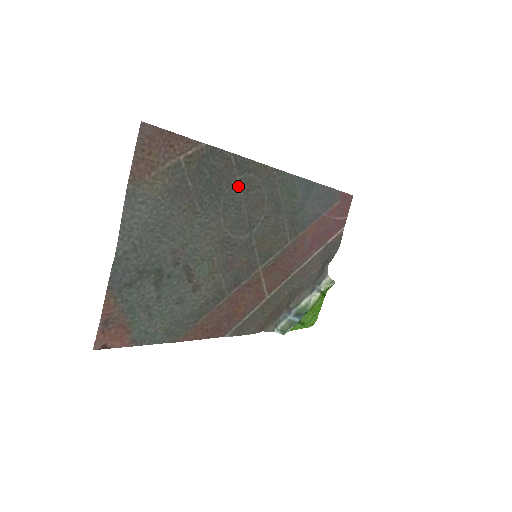
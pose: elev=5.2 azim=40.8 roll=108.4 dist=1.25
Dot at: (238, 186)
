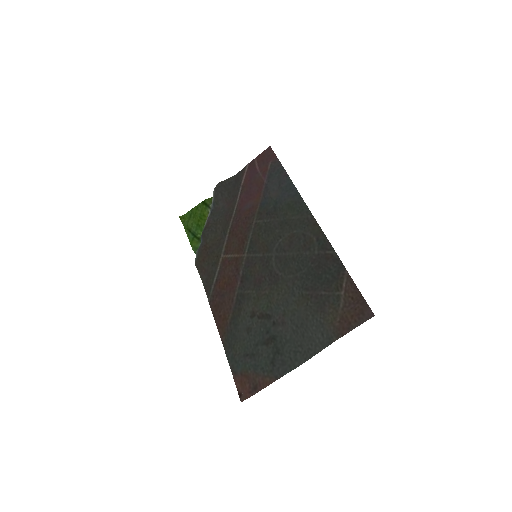
Dot at: (310, 254)
